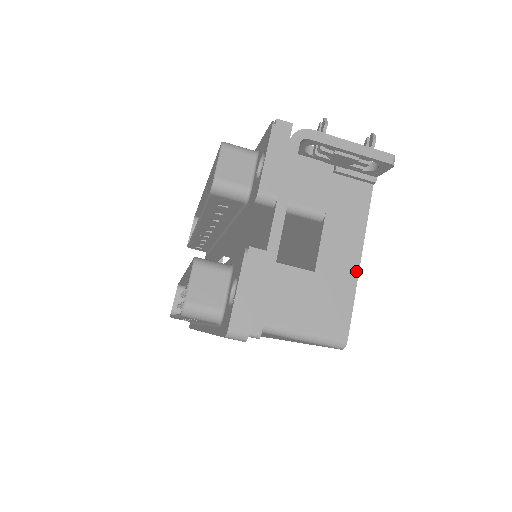
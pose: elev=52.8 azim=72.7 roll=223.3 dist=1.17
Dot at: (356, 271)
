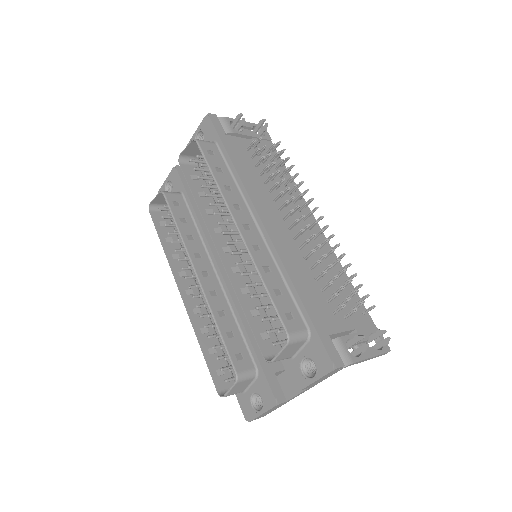
Dot at: occluded
